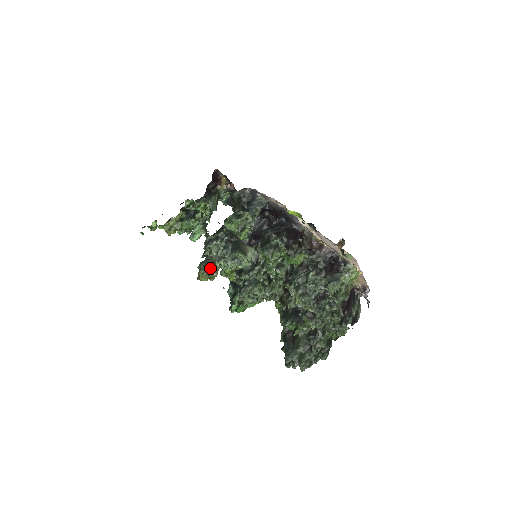
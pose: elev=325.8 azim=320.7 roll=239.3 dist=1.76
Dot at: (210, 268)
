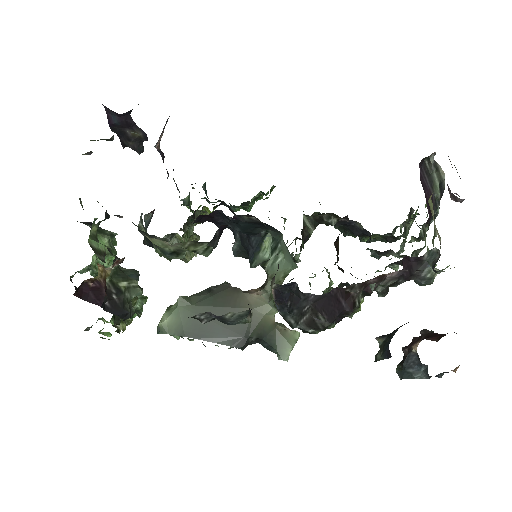
Dot at: (191, 255)
